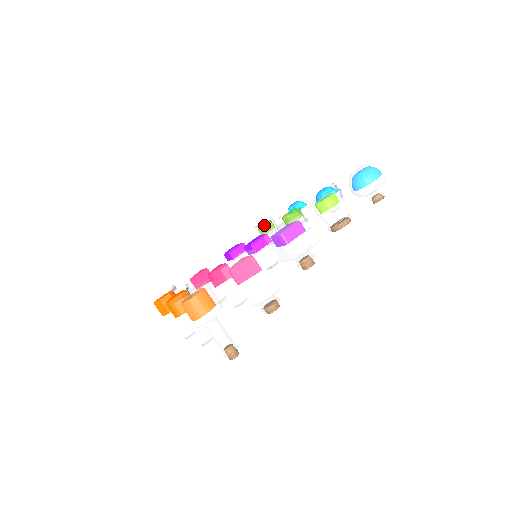
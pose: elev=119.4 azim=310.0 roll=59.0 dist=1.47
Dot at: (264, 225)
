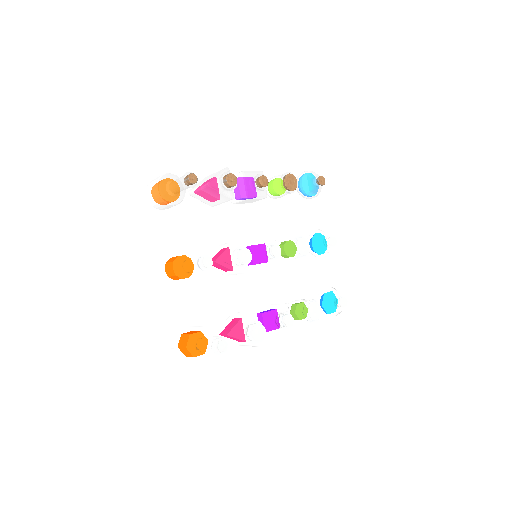
Dot at: (290, 302)
